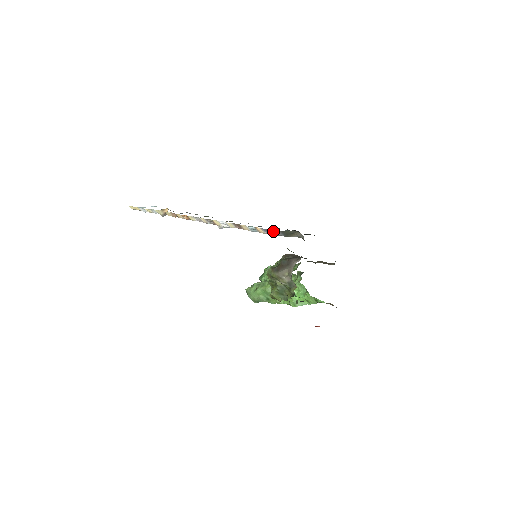
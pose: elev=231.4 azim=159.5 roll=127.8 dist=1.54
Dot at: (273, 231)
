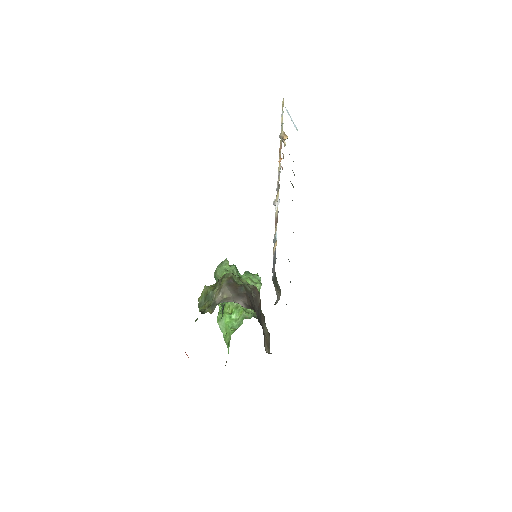
Dot at: (275, 263)
